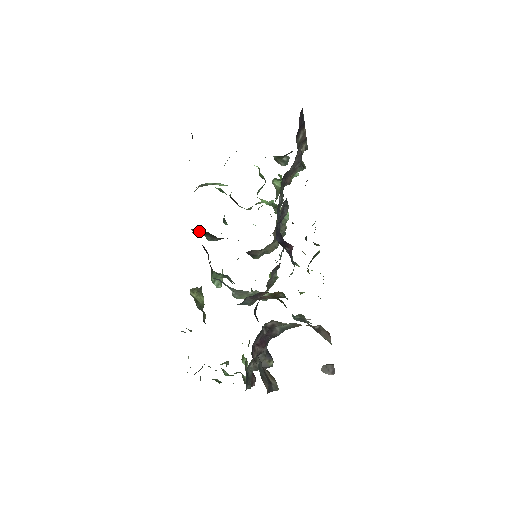
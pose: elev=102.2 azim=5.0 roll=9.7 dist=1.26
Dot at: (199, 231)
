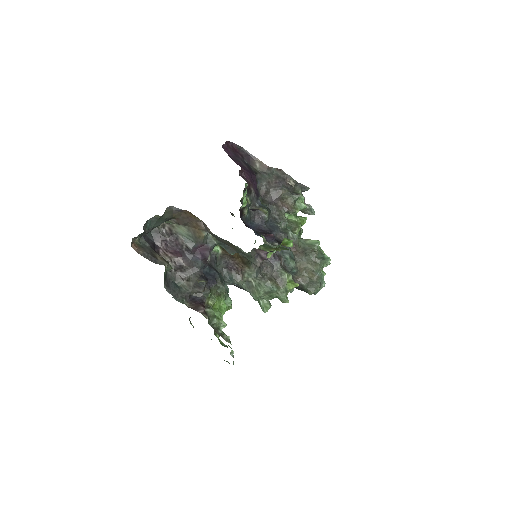
Dot at: occluded
